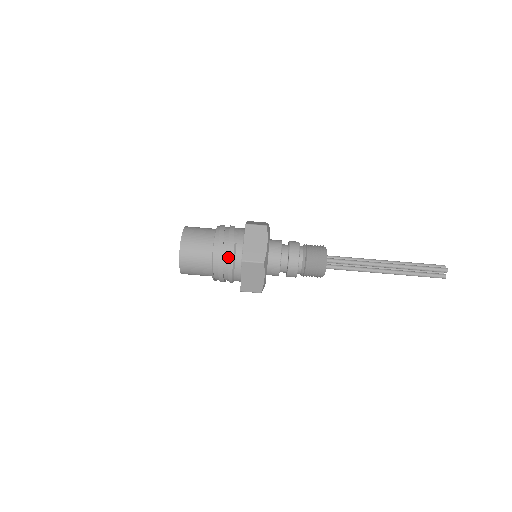
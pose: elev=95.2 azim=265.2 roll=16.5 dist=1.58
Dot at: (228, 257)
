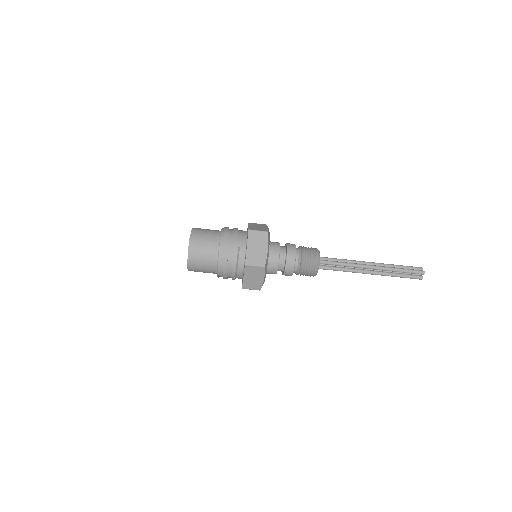
Dot at: (232, 260)
